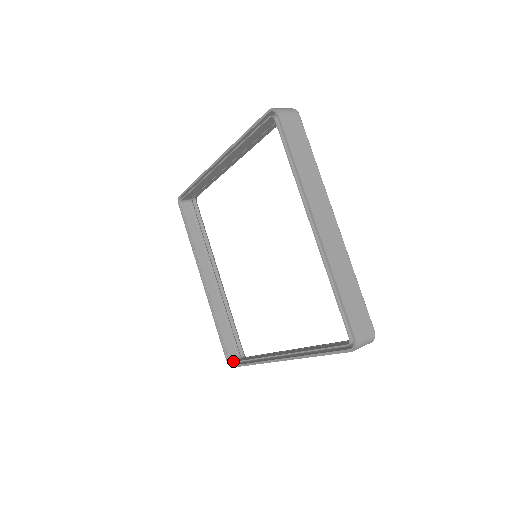
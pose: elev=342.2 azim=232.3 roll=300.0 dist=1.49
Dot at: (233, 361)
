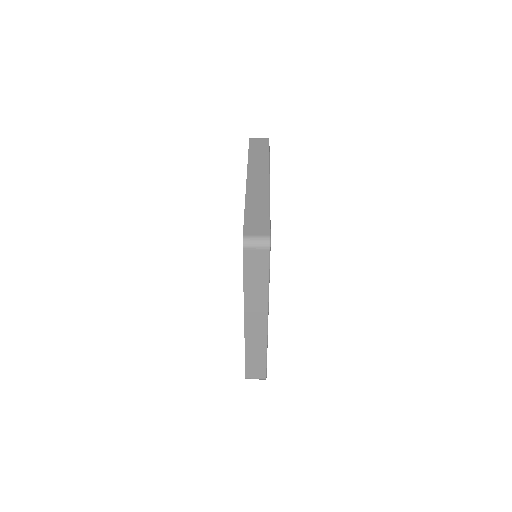
Dot at: occluded
